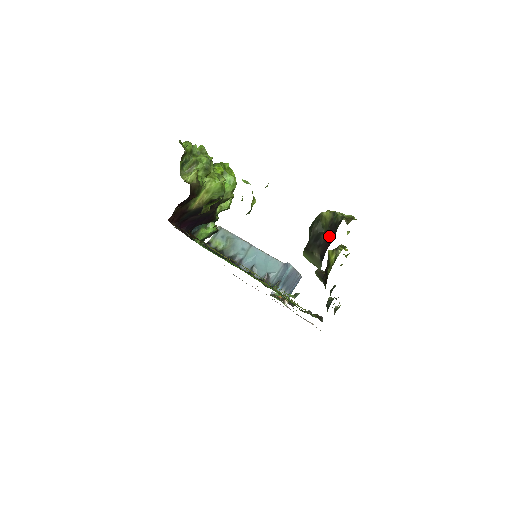
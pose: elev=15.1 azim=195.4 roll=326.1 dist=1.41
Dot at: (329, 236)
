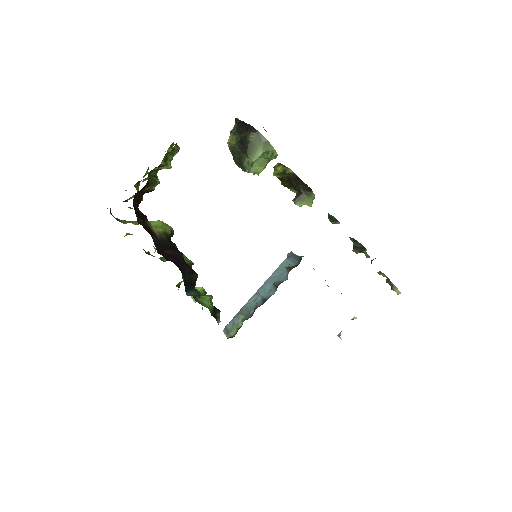
Dot at: (242, 128)
